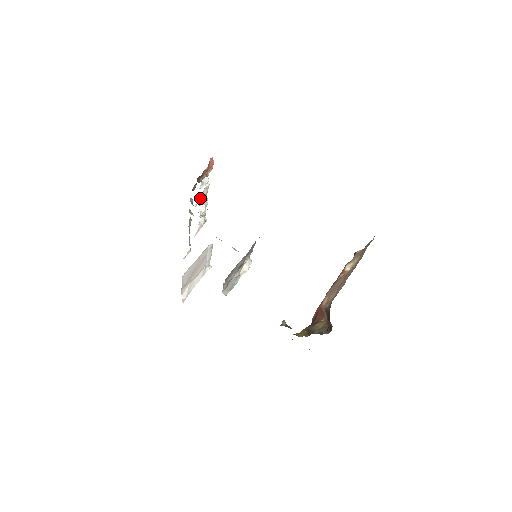
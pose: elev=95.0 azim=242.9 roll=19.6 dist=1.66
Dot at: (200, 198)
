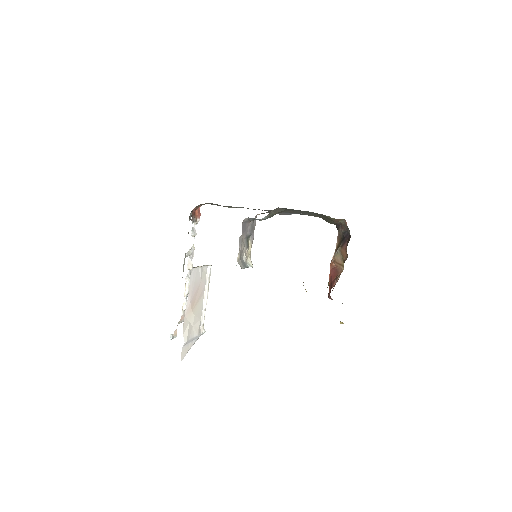
Dot at: (189, 252)
